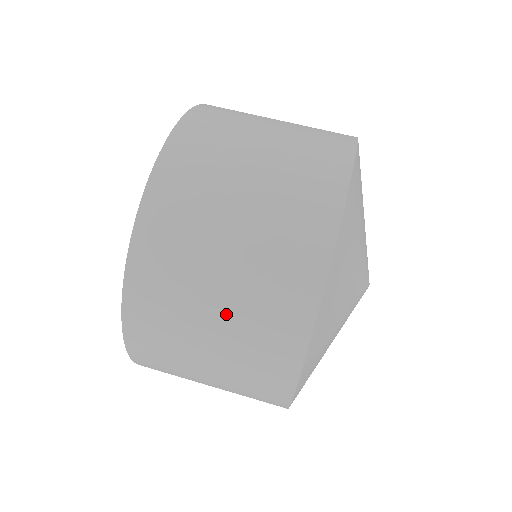
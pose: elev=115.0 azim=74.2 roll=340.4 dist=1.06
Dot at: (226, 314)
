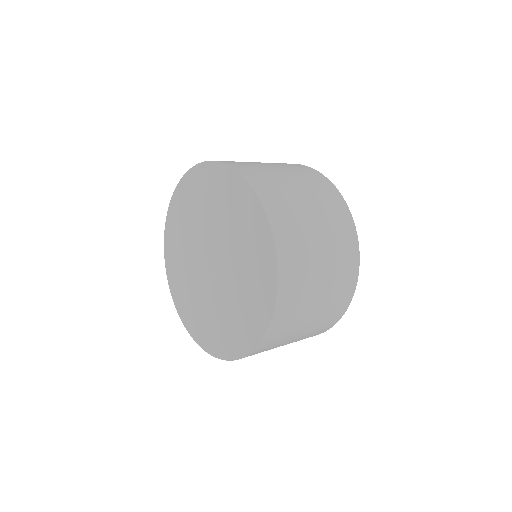
Dot at: occluded
